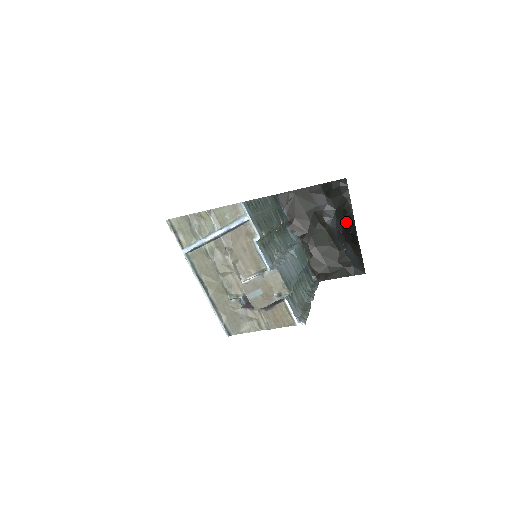
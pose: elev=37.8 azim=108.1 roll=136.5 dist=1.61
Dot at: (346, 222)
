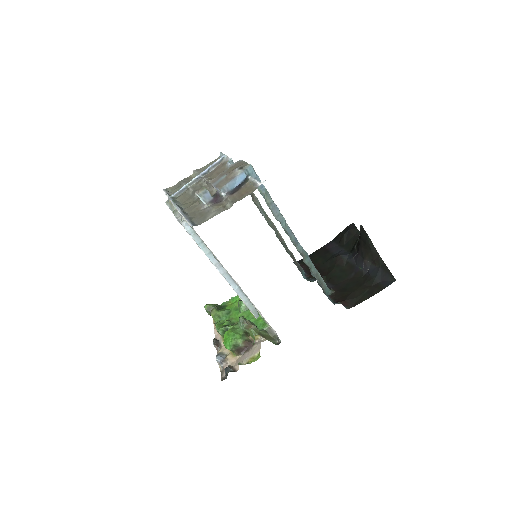
Dot at: (358, 242)
